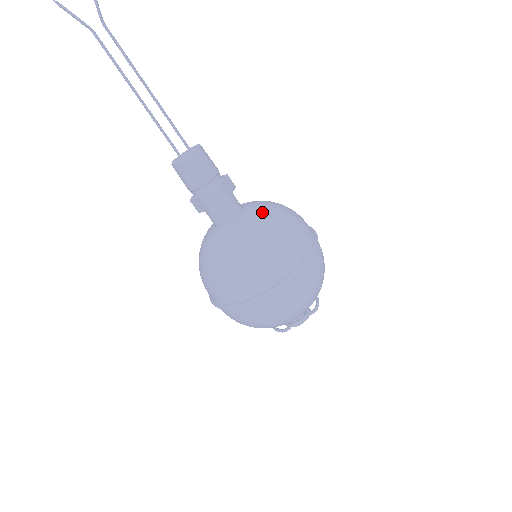
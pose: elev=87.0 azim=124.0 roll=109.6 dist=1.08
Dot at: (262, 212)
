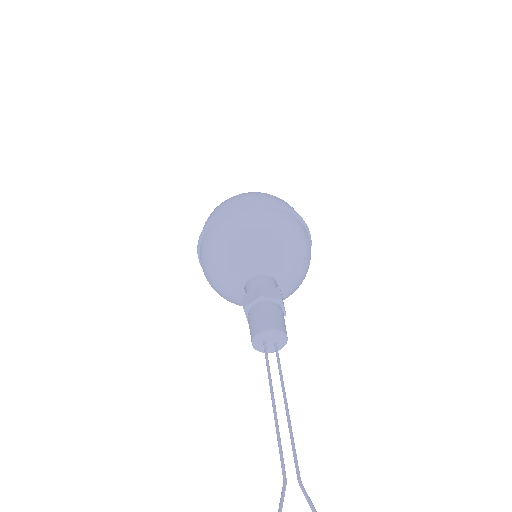
Dot at: occluded
